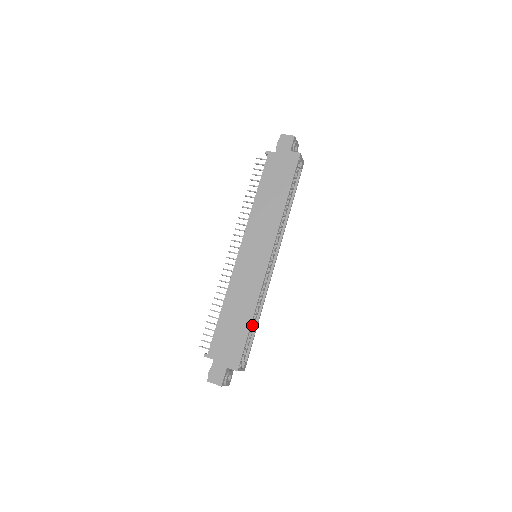
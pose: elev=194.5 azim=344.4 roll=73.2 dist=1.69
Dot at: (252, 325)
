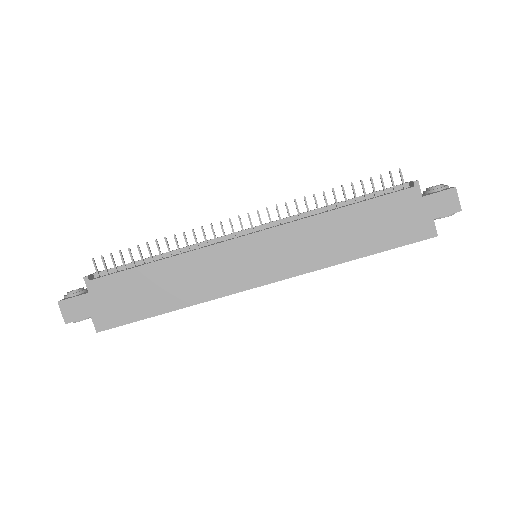
Dot at: occluded
